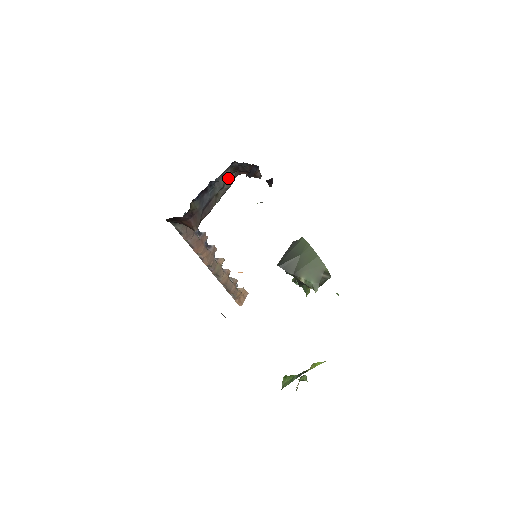
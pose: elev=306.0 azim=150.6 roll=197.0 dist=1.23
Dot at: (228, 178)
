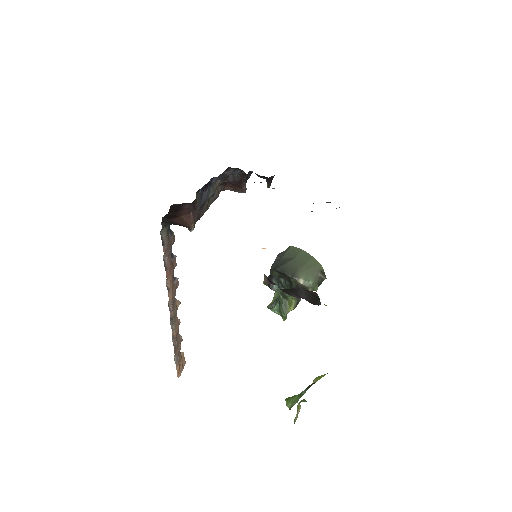
Dot at: (216, 188)
